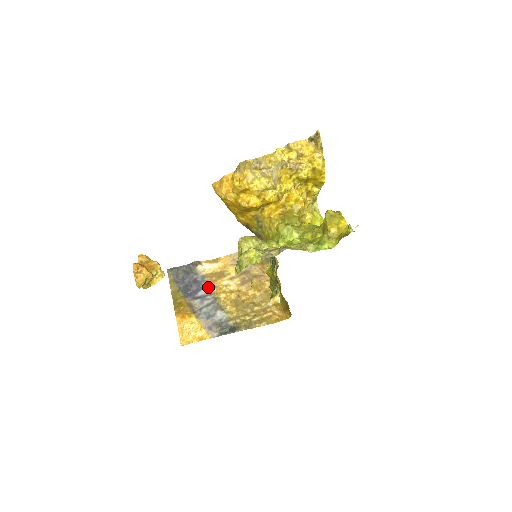
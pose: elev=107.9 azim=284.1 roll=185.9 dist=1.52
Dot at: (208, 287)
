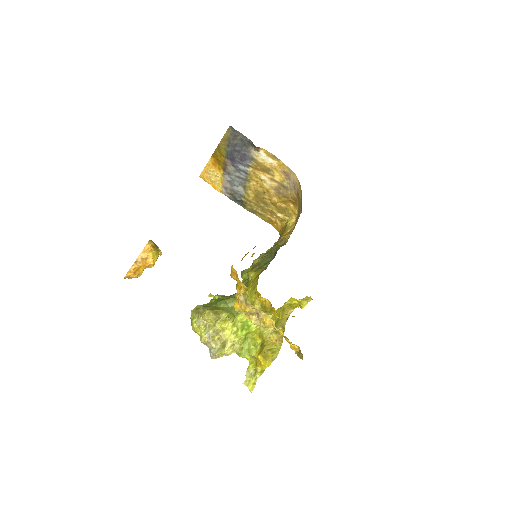
Dot at: (249, 167)
